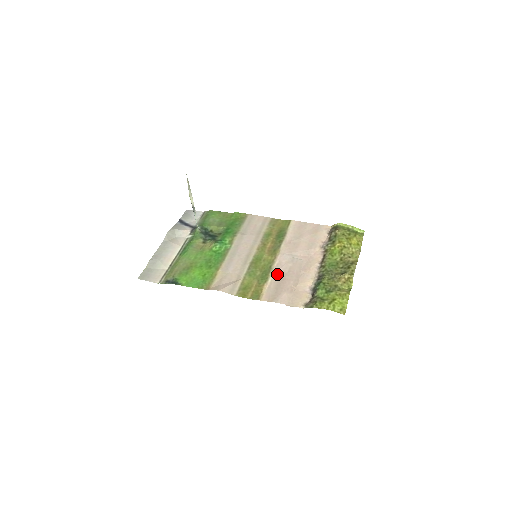
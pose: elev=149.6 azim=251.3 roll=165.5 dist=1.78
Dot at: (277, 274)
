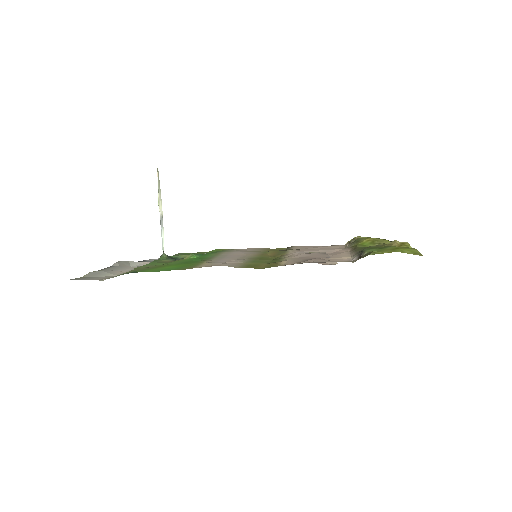
Dot at: (295, 257)
